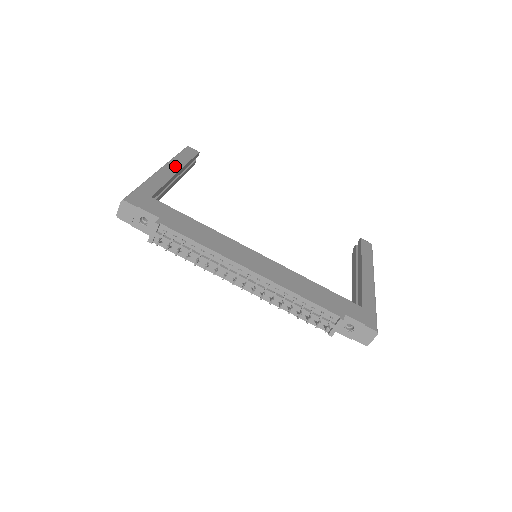
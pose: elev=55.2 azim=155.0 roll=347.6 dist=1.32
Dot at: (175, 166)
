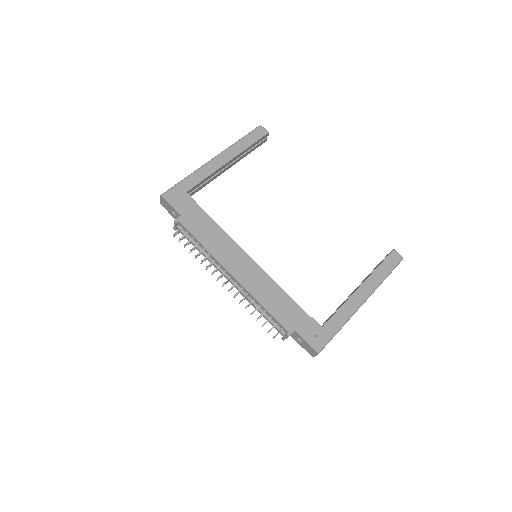
Dot at: (230, 154)
